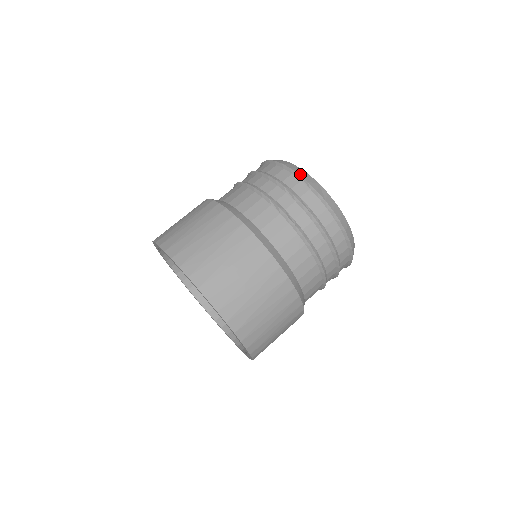
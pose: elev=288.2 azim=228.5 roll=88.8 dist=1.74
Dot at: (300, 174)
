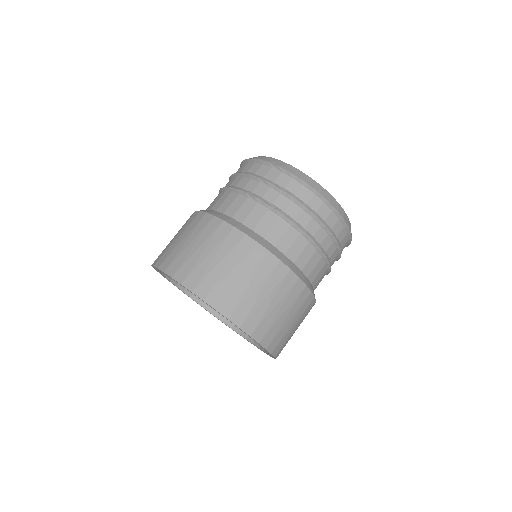
Dot at: (269, 161)
